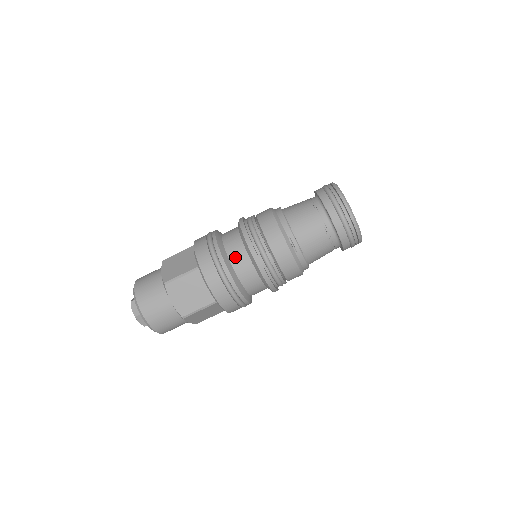
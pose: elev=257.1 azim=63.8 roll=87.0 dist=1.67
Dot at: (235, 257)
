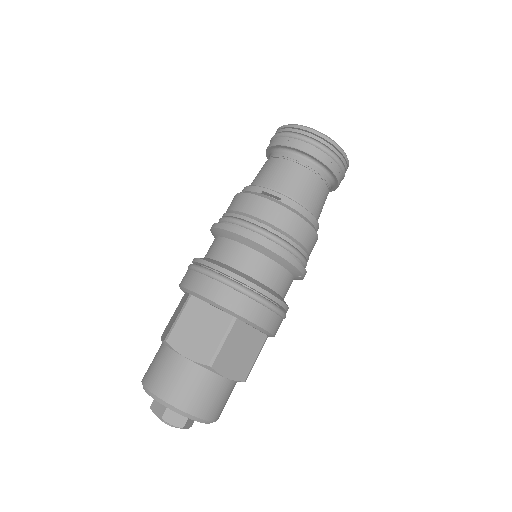
Dot at: (222, 254)
